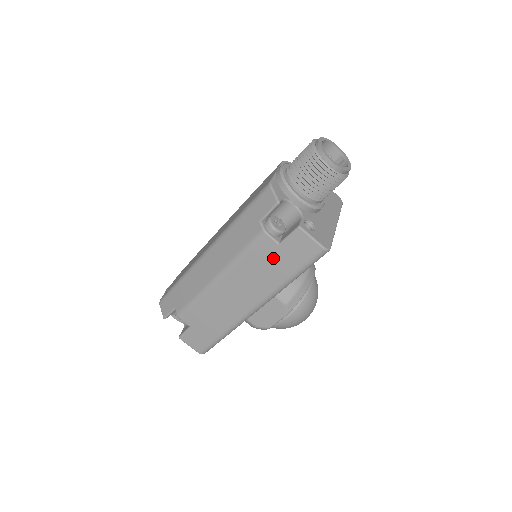
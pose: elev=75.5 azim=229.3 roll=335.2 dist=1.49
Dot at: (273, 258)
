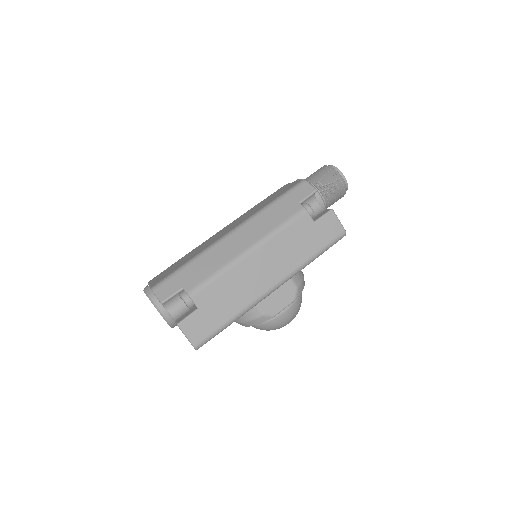
Dot at: (306, 234)
